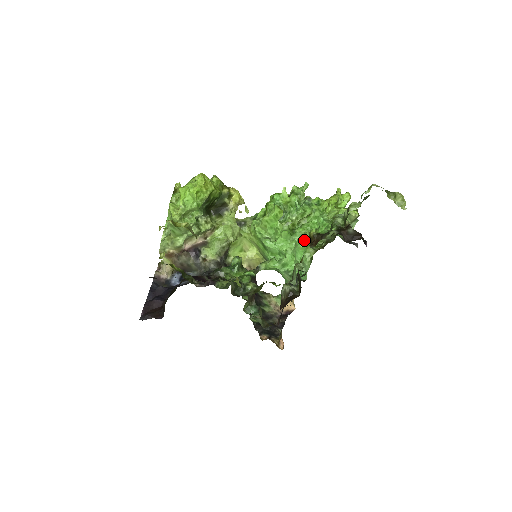
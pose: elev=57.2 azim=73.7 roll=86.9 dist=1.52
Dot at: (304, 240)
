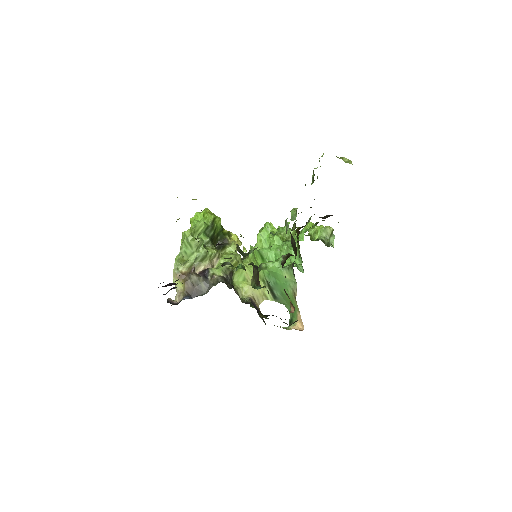
Dot at: occluded
